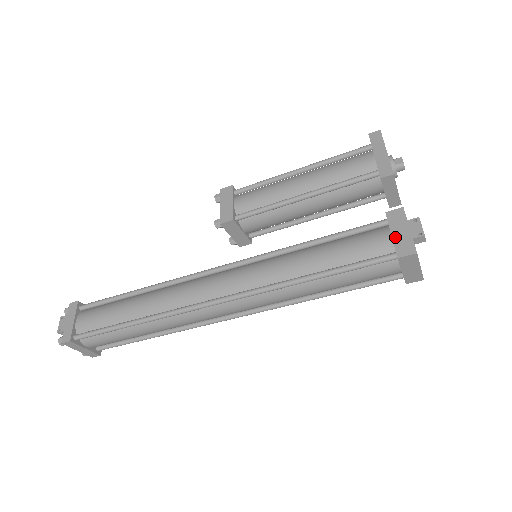
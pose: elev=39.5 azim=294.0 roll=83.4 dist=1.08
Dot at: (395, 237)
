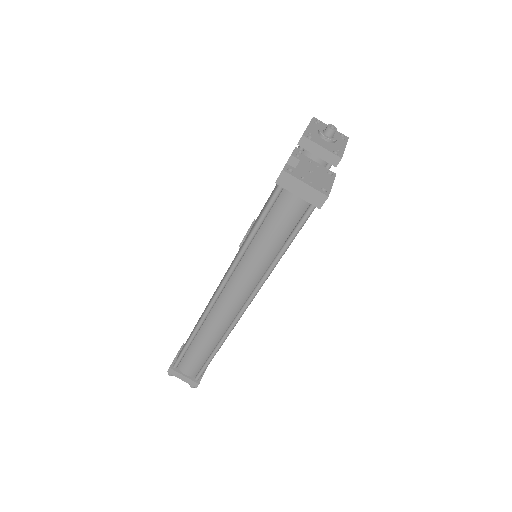
Dot at: occluded
